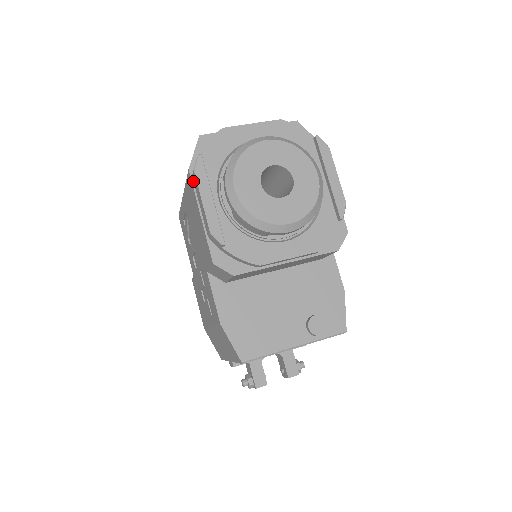
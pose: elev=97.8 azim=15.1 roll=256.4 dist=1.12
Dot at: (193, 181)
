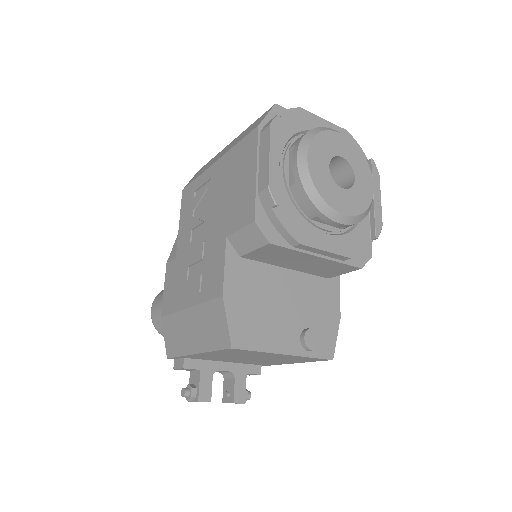
Dot at: (259, 138)
